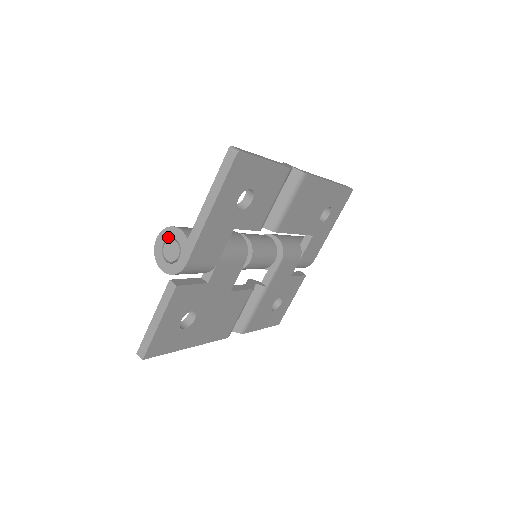
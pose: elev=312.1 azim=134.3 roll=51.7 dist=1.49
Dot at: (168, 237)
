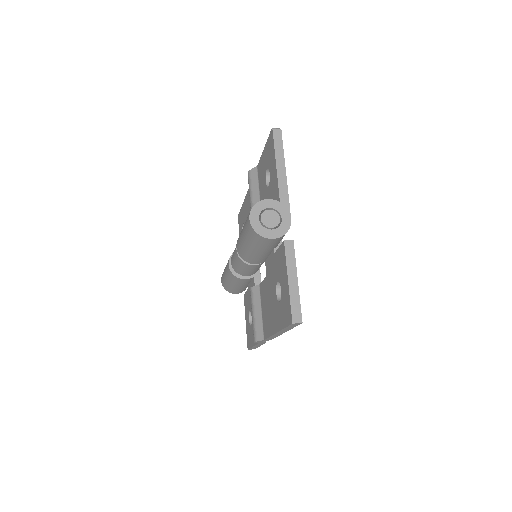
Dot at: (261, 211)
